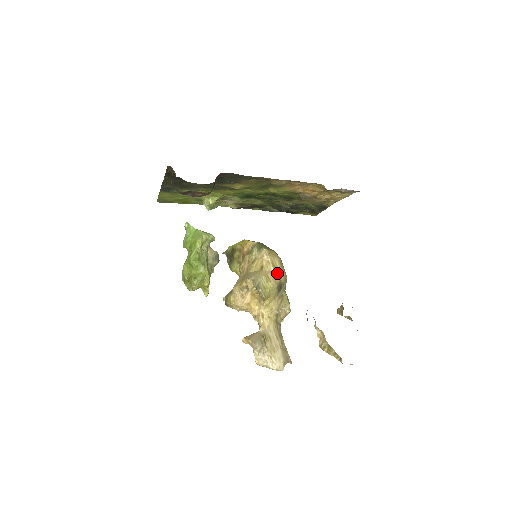
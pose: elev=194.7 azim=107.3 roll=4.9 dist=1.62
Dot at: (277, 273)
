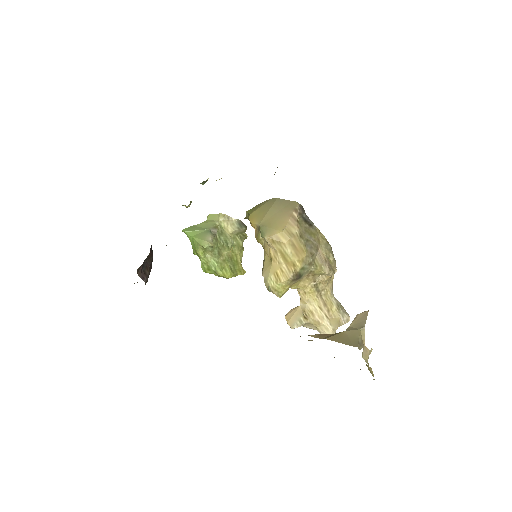
Dot at: (288, 264)
